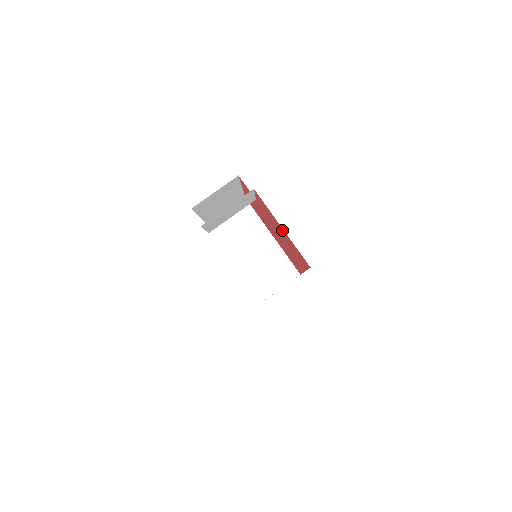
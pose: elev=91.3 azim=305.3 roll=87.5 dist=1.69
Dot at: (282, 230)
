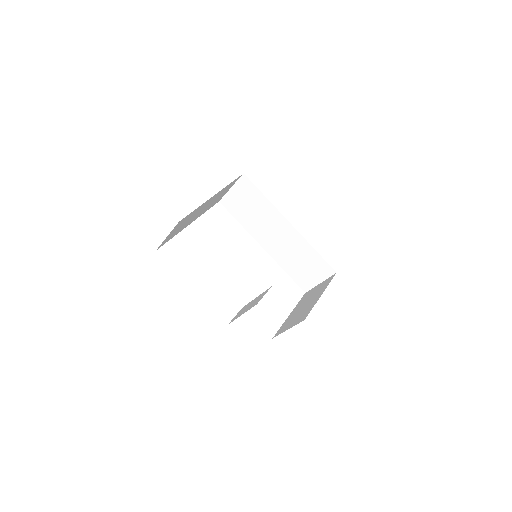
Dot at: occluded
